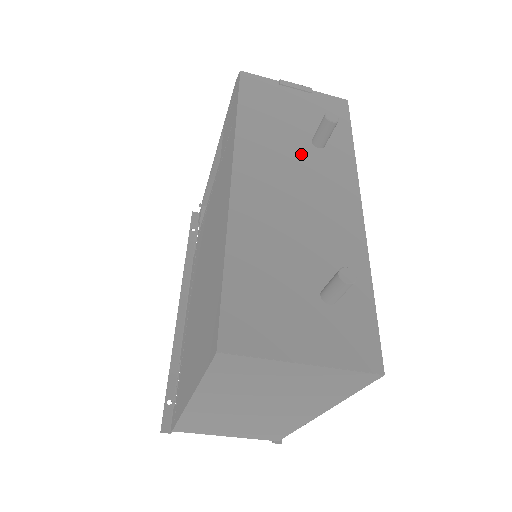
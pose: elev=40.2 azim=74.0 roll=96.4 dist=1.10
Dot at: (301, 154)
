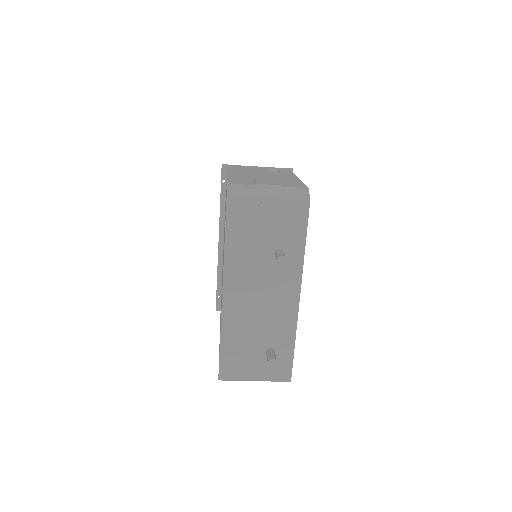
Dot at: (266, 266)
